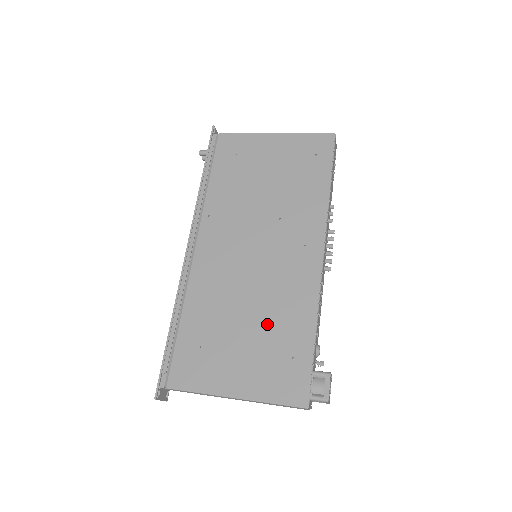
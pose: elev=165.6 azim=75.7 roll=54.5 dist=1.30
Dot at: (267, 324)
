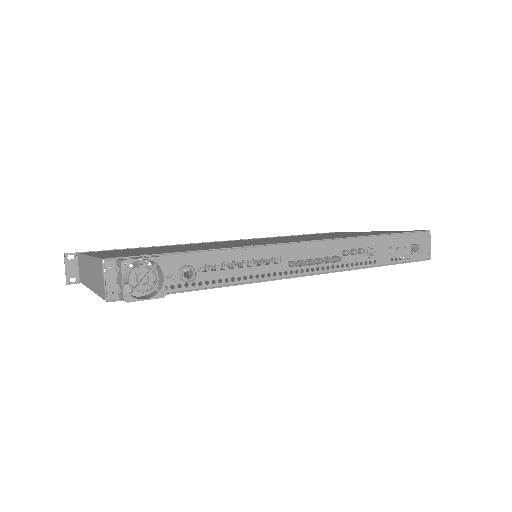
Dot at: (187, 248)
